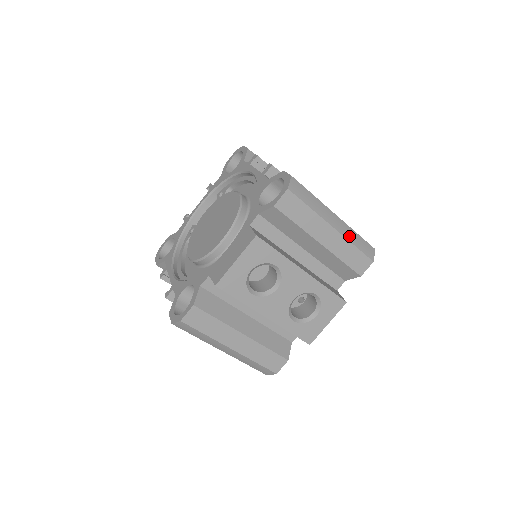
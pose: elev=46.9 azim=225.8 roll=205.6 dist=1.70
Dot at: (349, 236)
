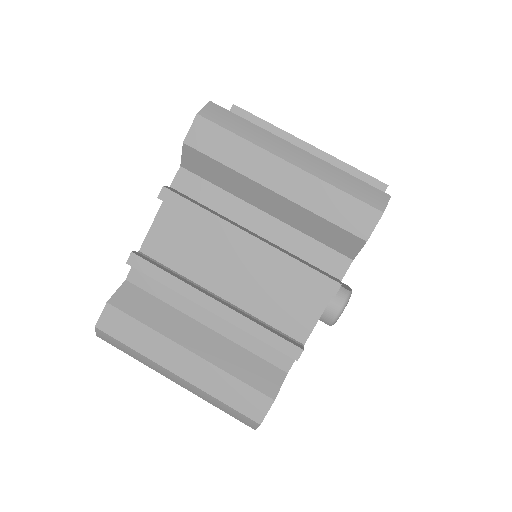
Dot at: occluded
